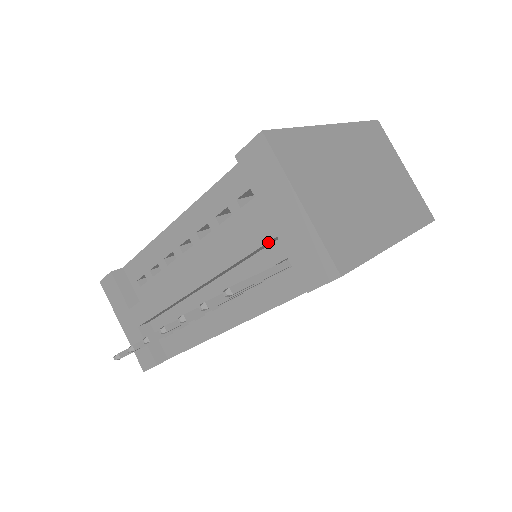
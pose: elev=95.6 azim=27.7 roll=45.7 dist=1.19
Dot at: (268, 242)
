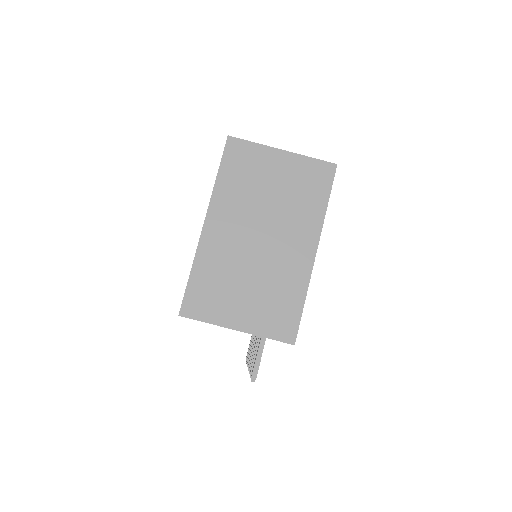
Dot at: occluded
